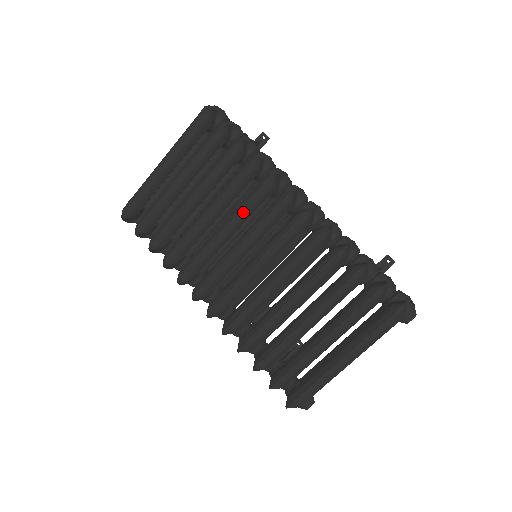
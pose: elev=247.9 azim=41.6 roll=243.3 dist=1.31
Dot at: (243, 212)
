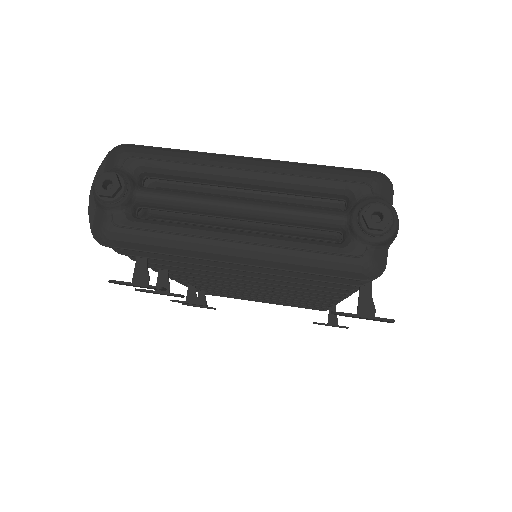
Dot at: occluded
